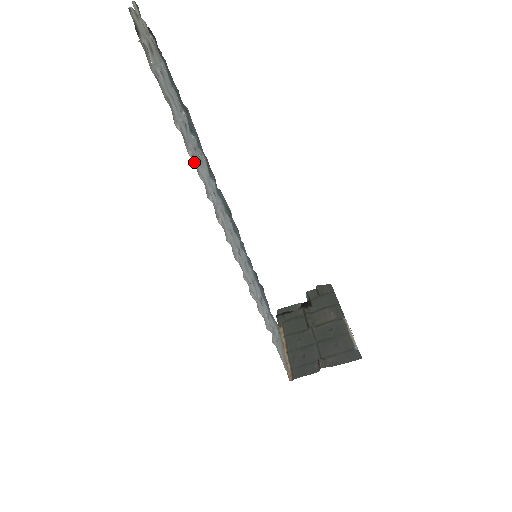
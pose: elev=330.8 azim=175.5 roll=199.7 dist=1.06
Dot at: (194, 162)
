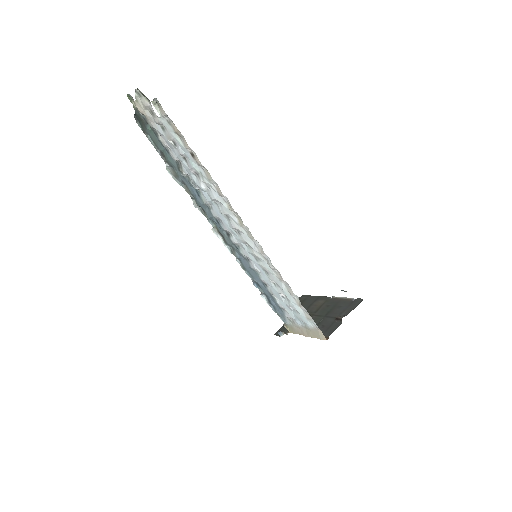
Dot at: (207, 170)
